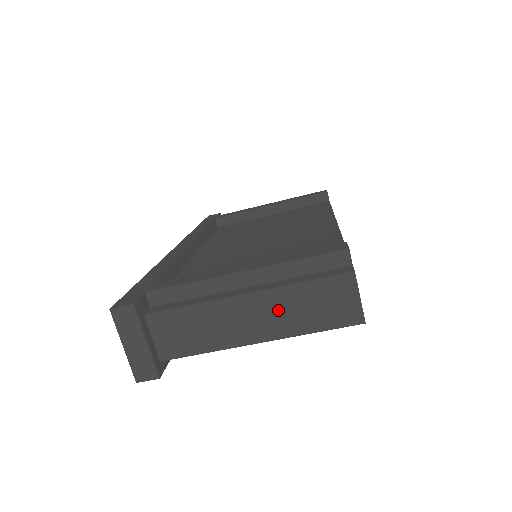
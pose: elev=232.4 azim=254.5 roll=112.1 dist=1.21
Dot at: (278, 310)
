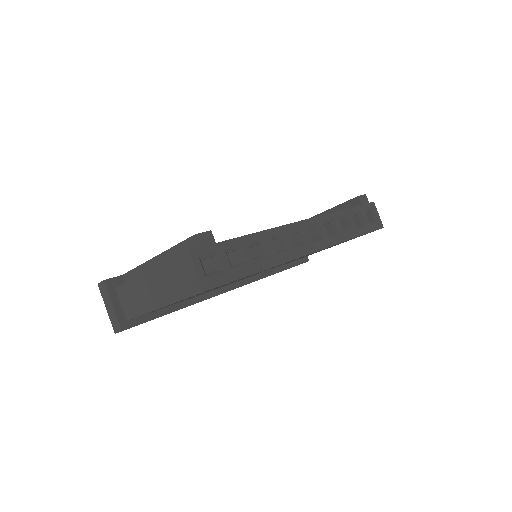
Dot at: (163, 283)
